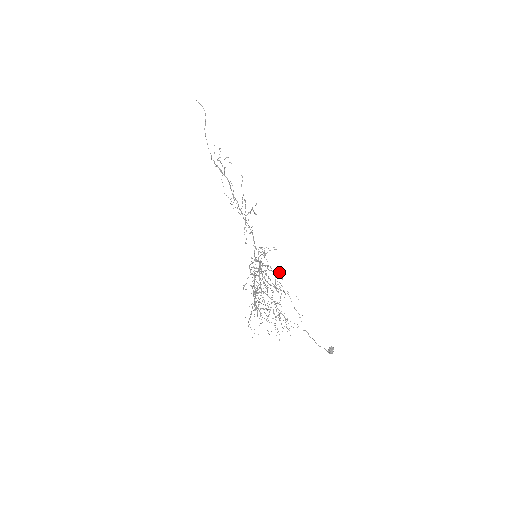
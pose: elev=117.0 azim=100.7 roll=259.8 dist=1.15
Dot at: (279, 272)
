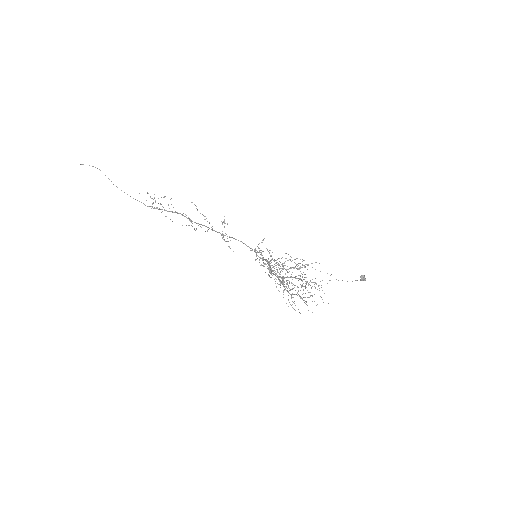
Dot at: occluded
